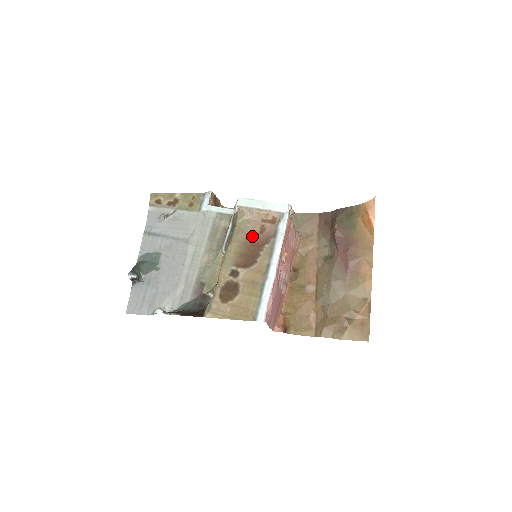
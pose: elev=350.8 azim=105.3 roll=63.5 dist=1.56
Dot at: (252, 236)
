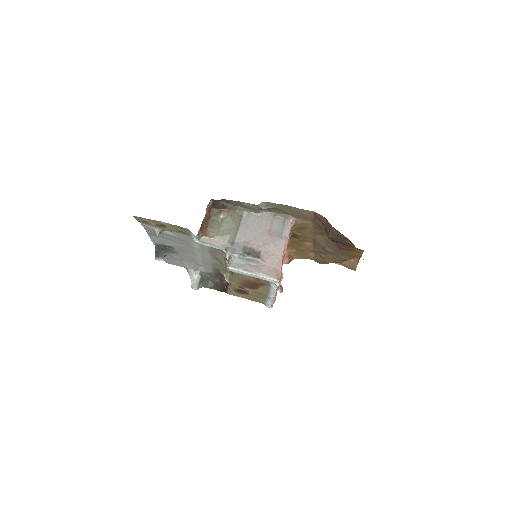
Dot at: (249, 280)
